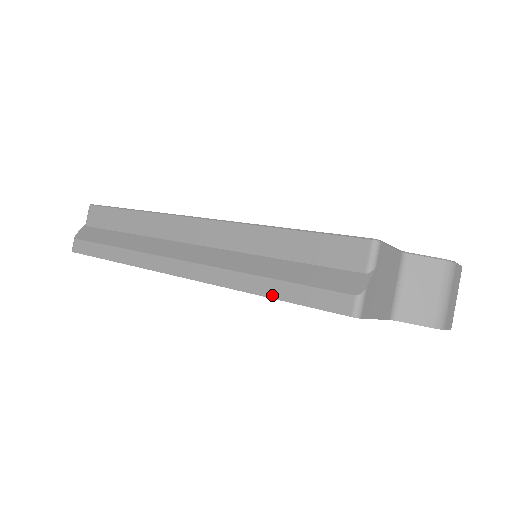
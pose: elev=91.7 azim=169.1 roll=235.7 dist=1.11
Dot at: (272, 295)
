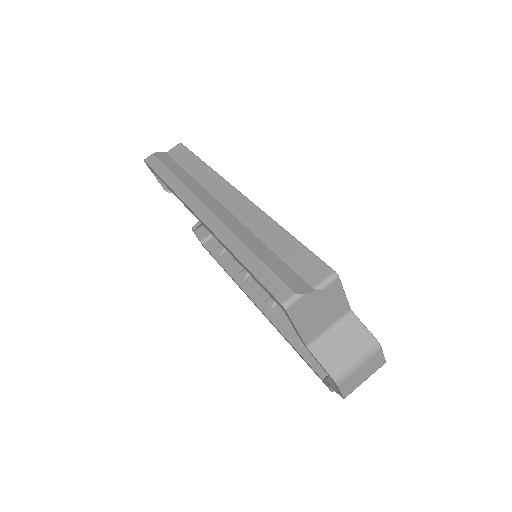
Dot at: (244, 261)
